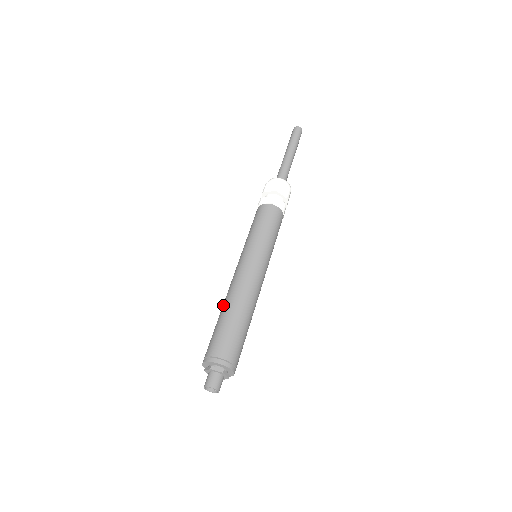
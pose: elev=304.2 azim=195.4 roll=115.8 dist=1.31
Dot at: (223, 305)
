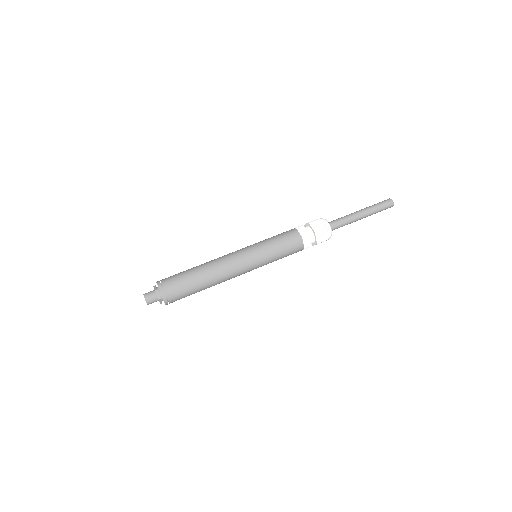
Dot at: occluded
